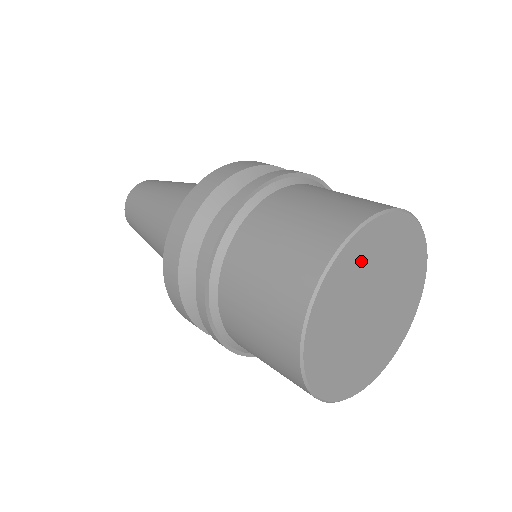
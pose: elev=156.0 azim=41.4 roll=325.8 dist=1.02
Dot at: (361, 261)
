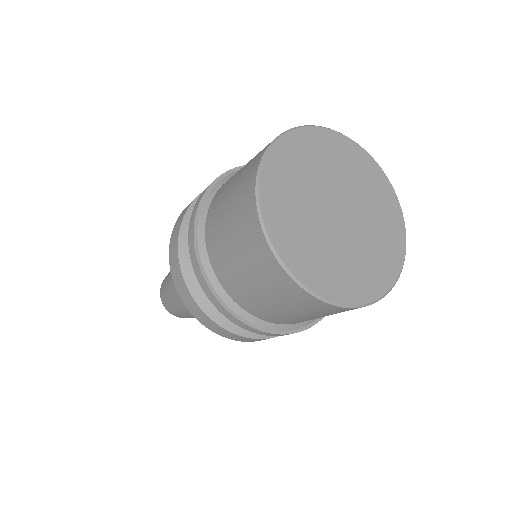
Dot at: (359, 170)
